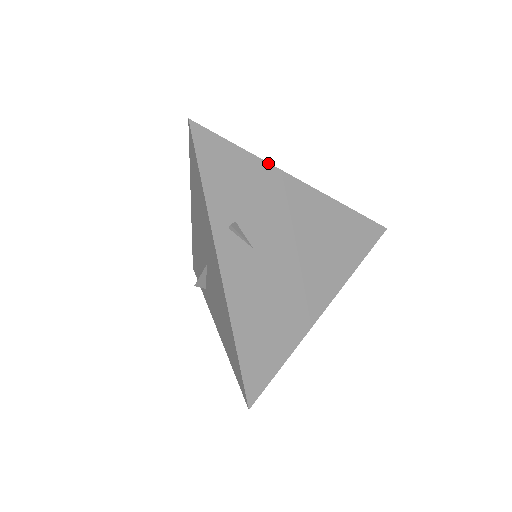
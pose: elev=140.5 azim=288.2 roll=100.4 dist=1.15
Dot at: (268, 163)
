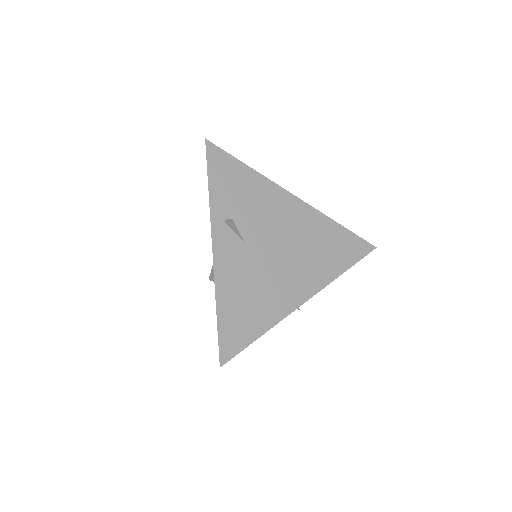
Dot at: (267, 178)
